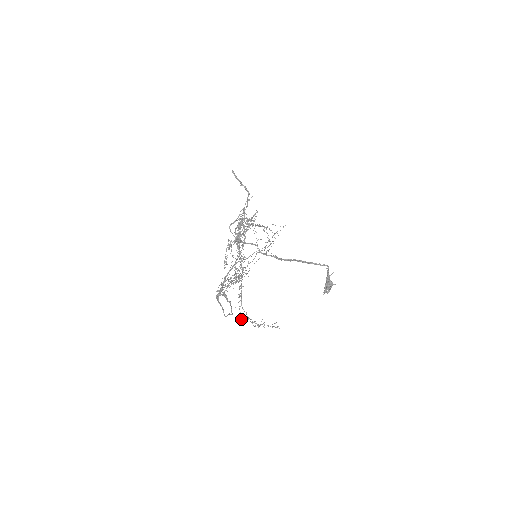
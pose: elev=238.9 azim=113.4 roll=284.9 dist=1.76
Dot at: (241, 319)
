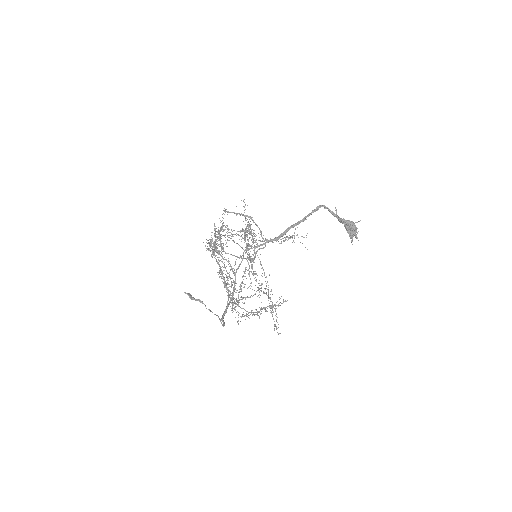
Dot at: occluded
